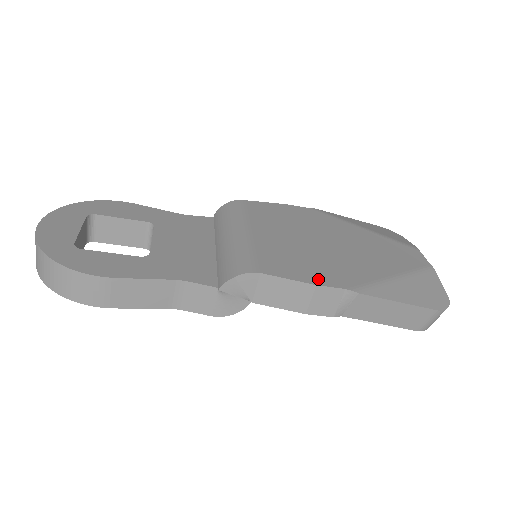
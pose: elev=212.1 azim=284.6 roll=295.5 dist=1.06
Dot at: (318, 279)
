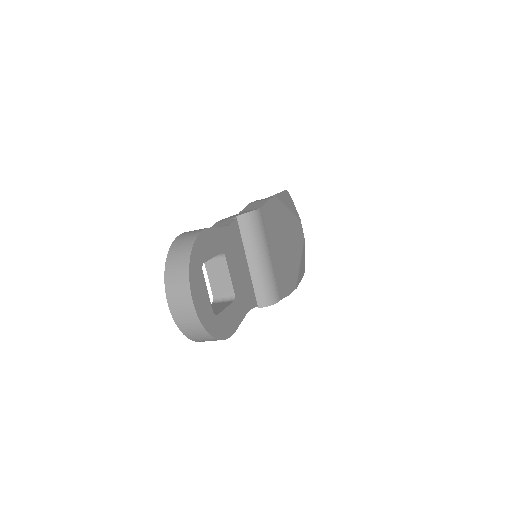
Dot at: (290, 288)
